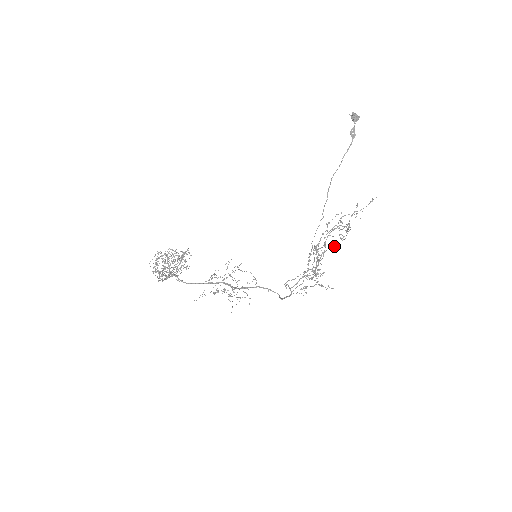
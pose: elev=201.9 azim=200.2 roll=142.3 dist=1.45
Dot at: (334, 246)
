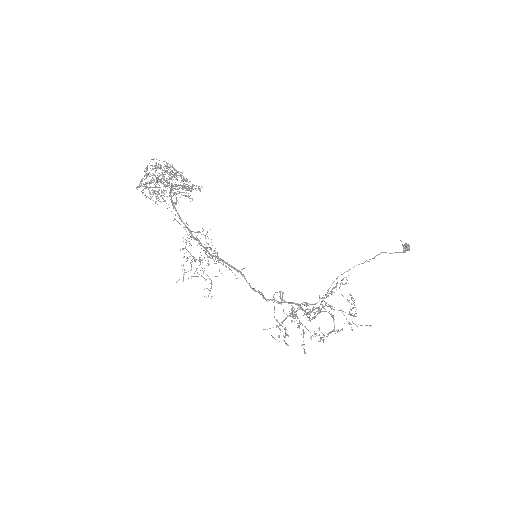
Dot at: occluded
